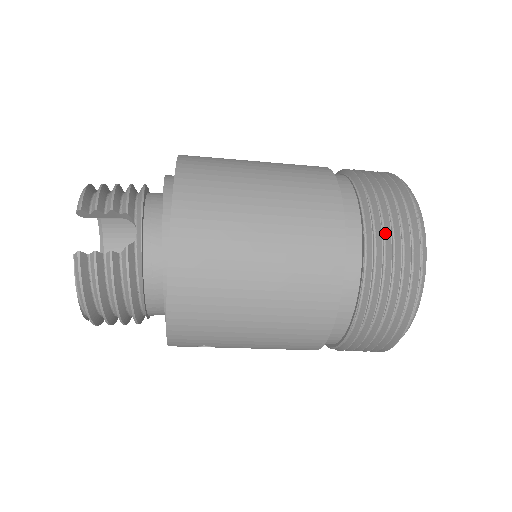
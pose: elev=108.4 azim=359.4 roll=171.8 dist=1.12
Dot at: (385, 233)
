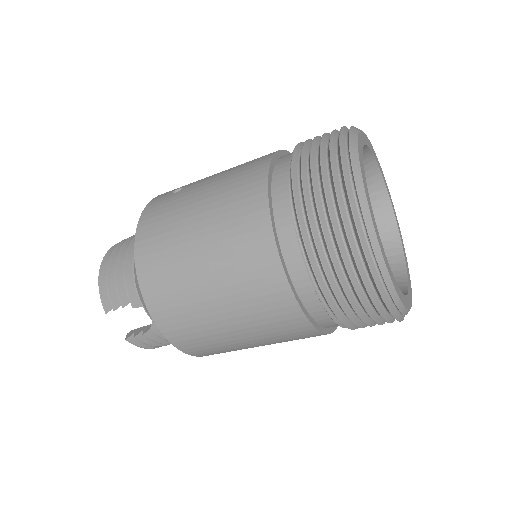
Dot at: (338, 284)
